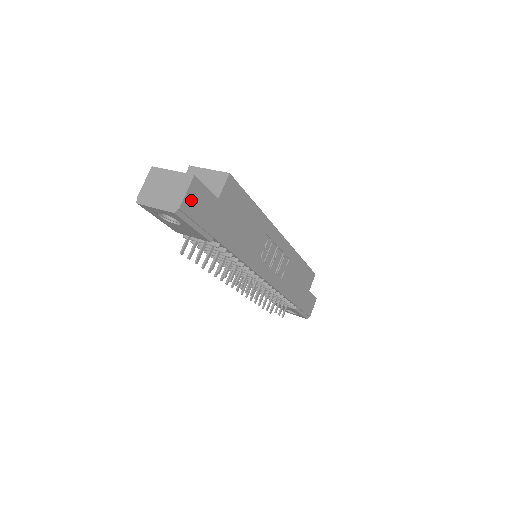
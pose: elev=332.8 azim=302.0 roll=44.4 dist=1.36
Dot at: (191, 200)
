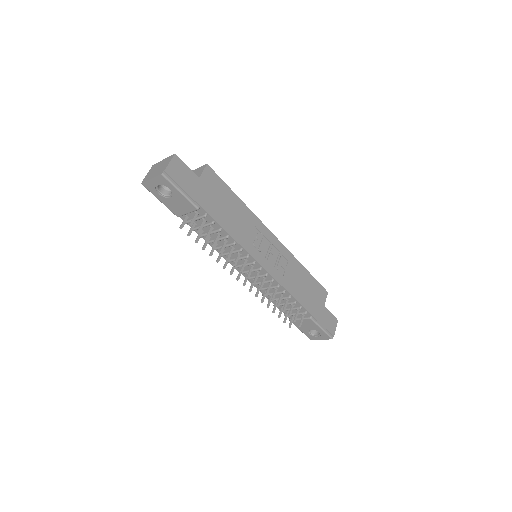
Dot at: (174, 169)
